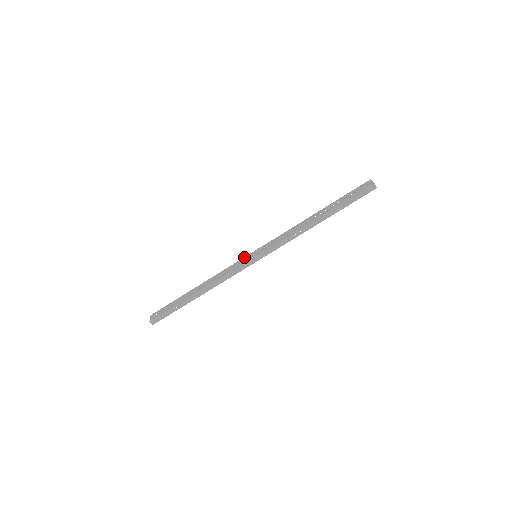
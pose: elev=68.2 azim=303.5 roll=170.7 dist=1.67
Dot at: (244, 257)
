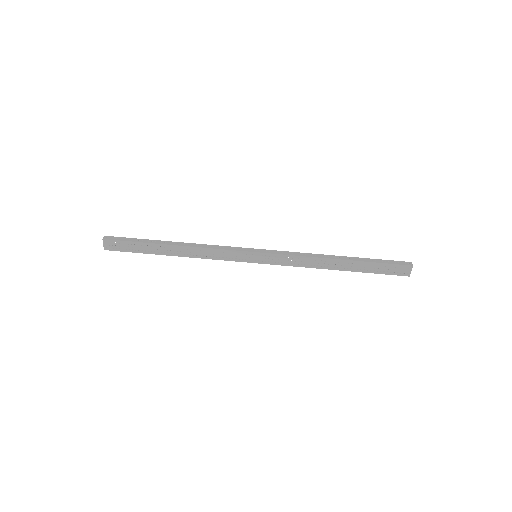
Dot at: occluded
